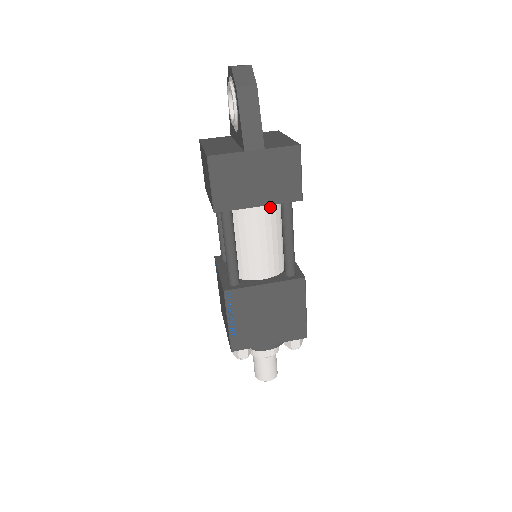
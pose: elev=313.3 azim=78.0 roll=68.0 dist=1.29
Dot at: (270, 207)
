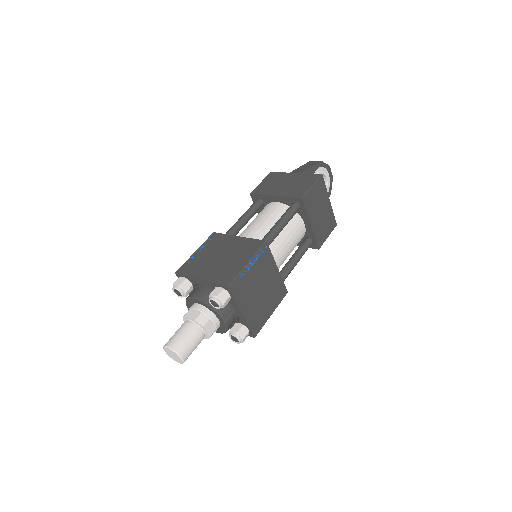
Dot at: (283, 208)
